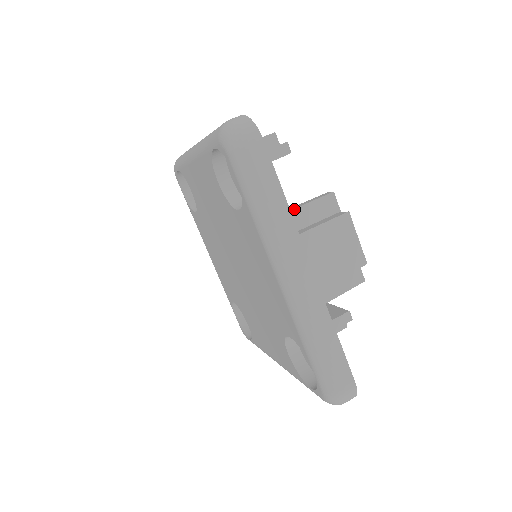
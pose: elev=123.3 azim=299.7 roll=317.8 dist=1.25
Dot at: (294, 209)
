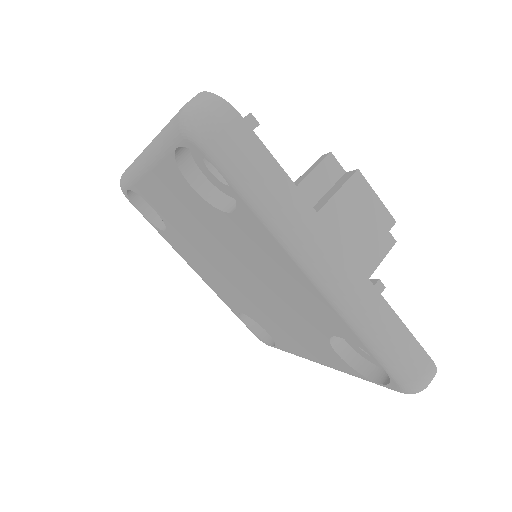
Dot at: occluded
